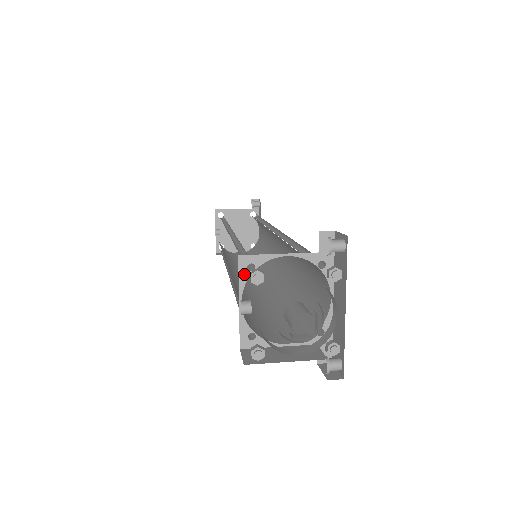
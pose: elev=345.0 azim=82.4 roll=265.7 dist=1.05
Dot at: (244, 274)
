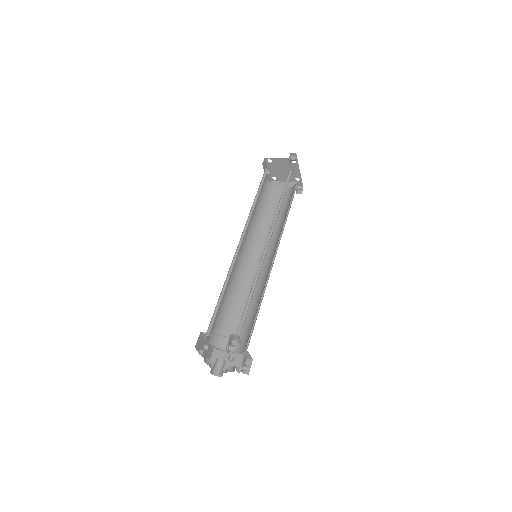
Dot at: (205, 336)
